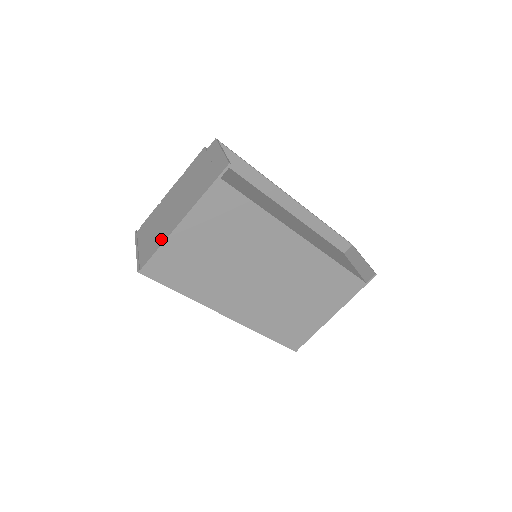
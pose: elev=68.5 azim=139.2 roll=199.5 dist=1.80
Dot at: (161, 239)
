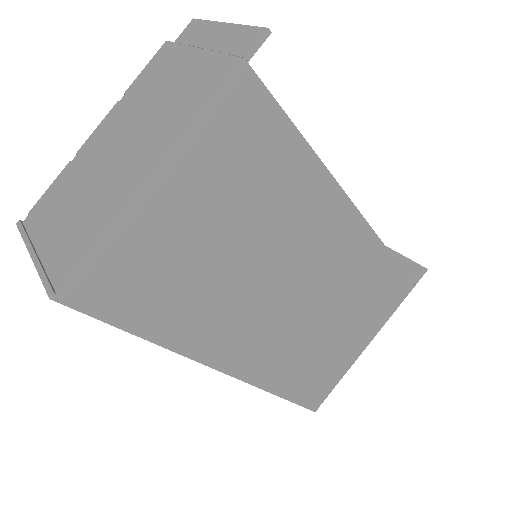
Dot at: (105, 215)
